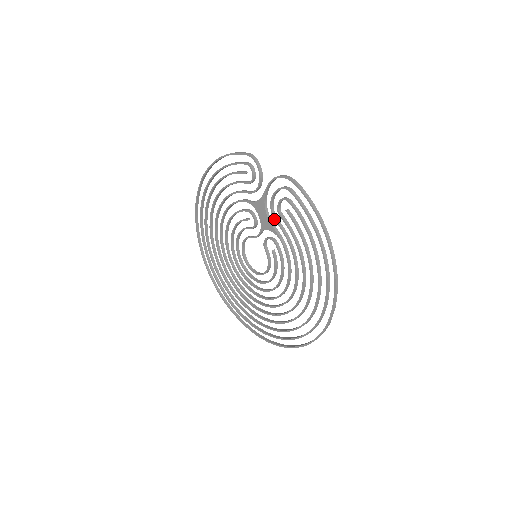
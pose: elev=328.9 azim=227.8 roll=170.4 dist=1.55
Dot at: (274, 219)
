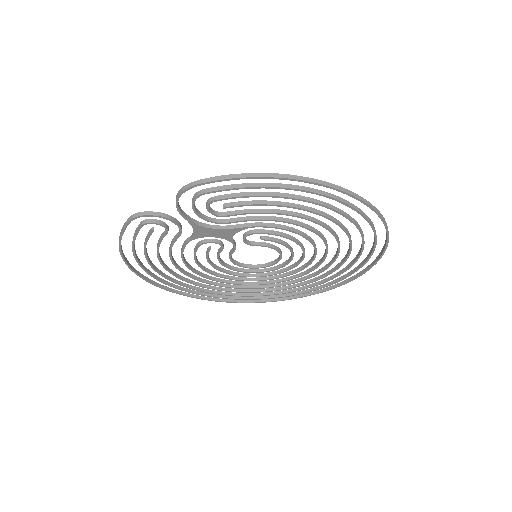
Dot at: occluded
